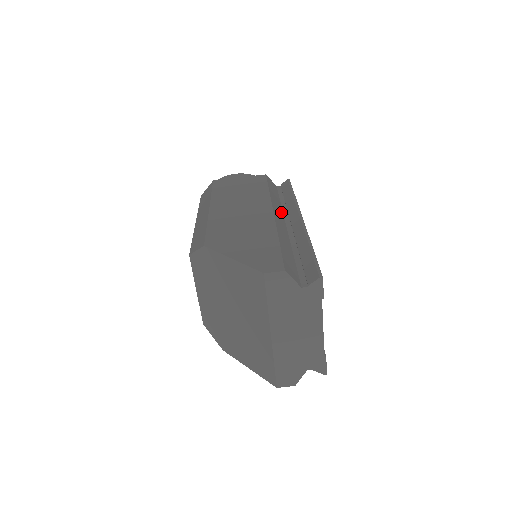
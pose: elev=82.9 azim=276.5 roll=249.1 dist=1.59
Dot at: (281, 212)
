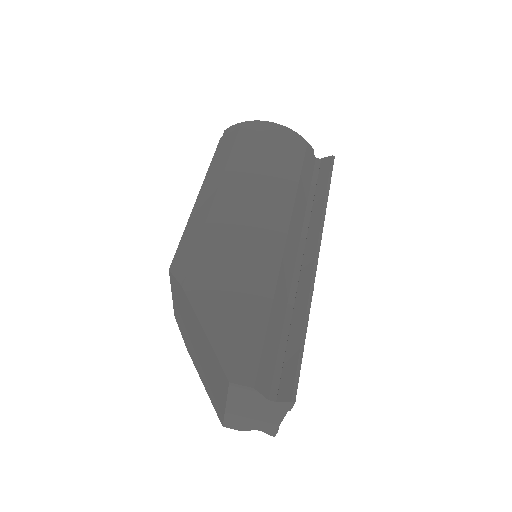
Dot at: (300, 228)
